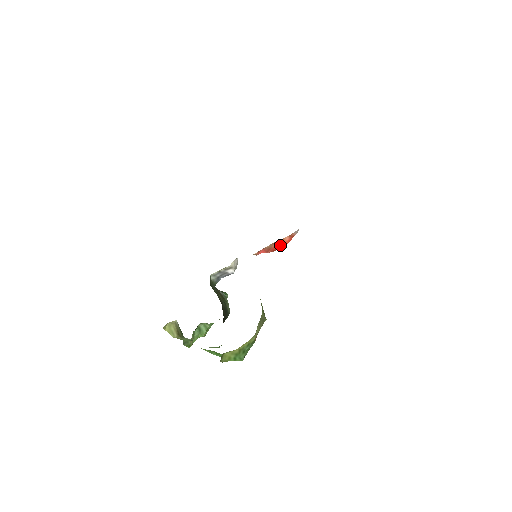
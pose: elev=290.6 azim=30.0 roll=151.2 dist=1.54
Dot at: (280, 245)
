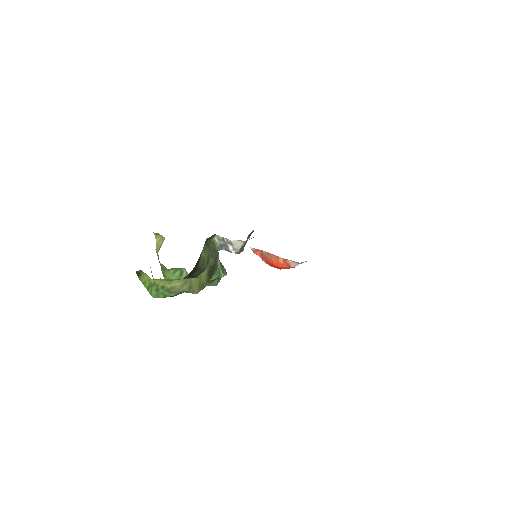
Dot at: (275, 262)
